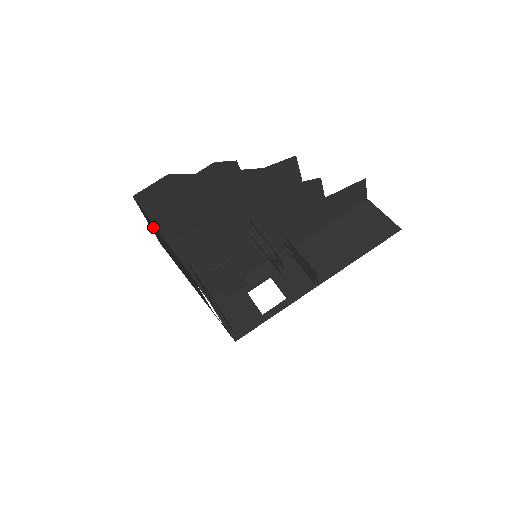
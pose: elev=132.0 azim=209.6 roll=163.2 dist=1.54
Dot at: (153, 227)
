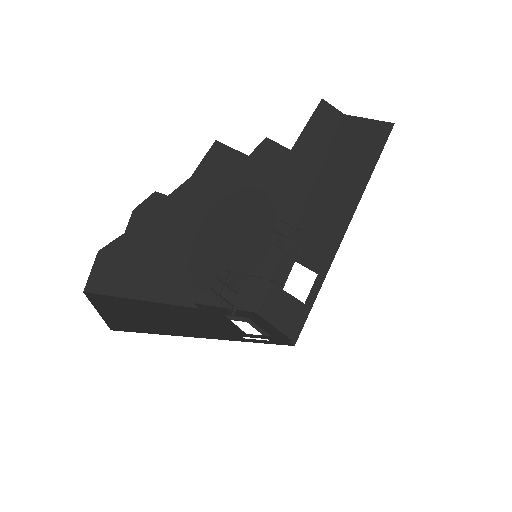
Dot at: (118, 307)
